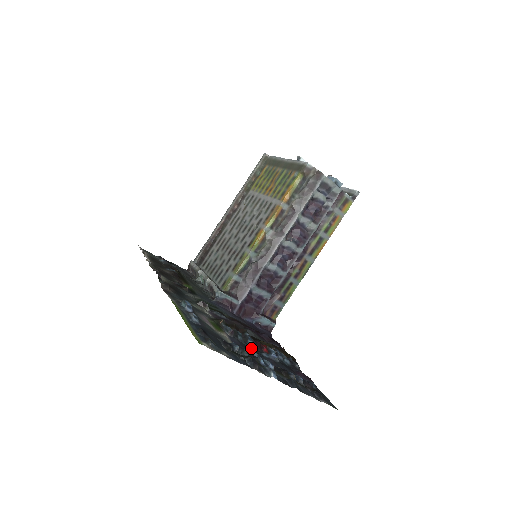
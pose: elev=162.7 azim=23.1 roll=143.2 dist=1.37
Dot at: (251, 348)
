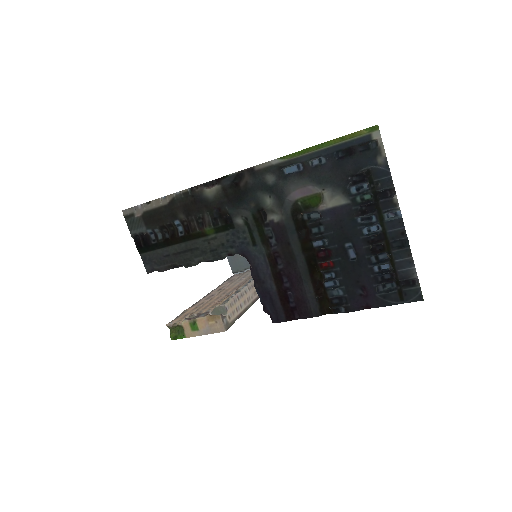
Dot at: (335, 237)
